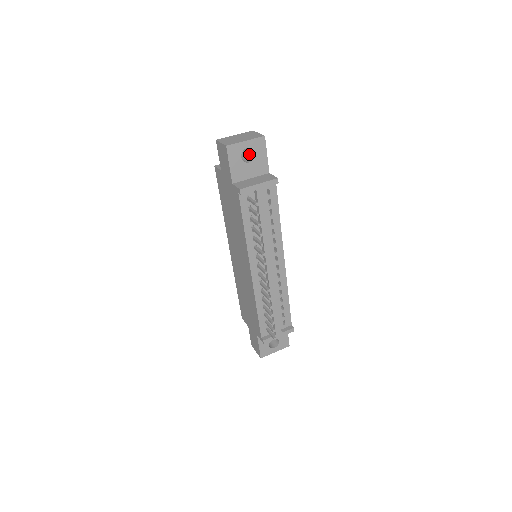
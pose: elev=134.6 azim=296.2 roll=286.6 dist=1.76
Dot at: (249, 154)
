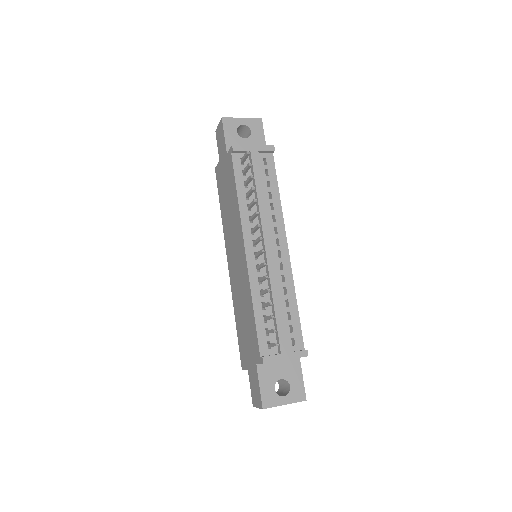
Dot at: occluded
